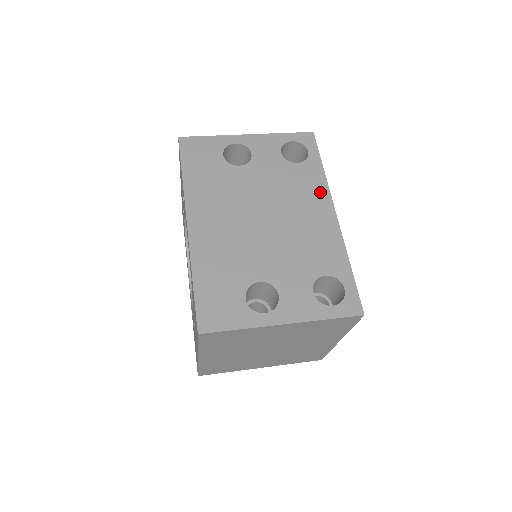
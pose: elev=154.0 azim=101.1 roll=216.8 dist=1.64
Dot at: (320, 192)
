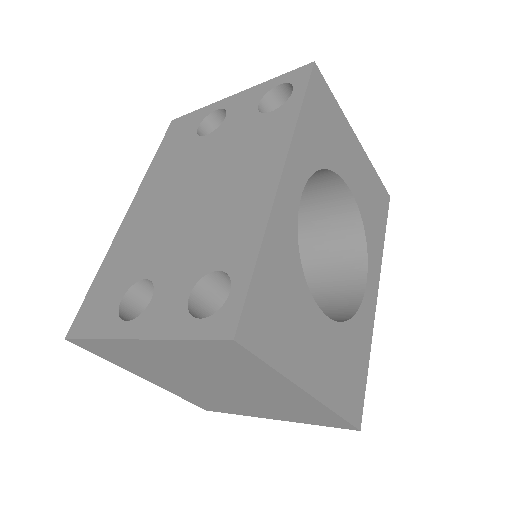
Dot at: (277, 145)
